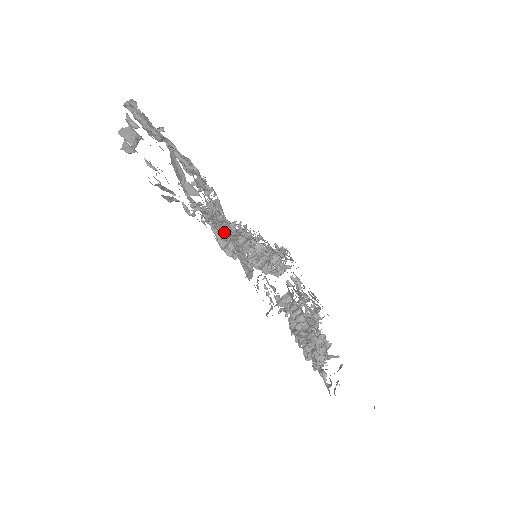
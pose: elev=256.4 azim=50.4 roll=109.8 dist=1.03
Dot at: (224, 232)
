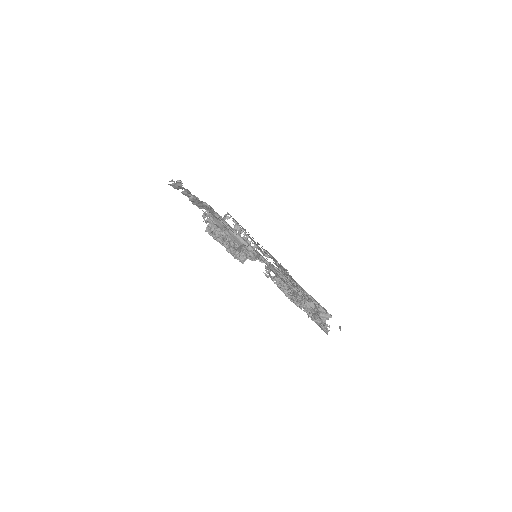
Dot at: (249, 256)
